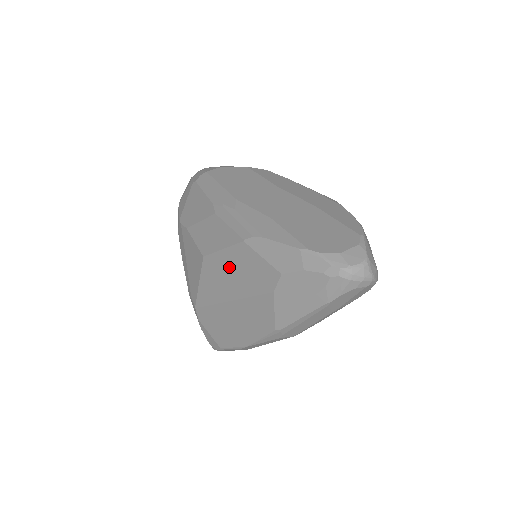
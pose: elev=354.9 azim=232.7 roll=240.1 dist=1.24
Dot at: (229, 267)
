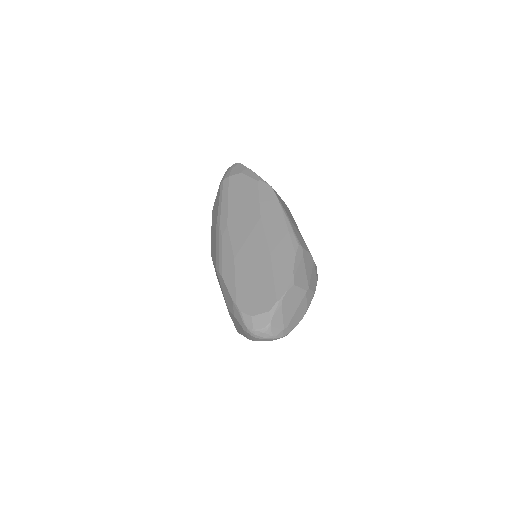
Dot at: (217, 276)
